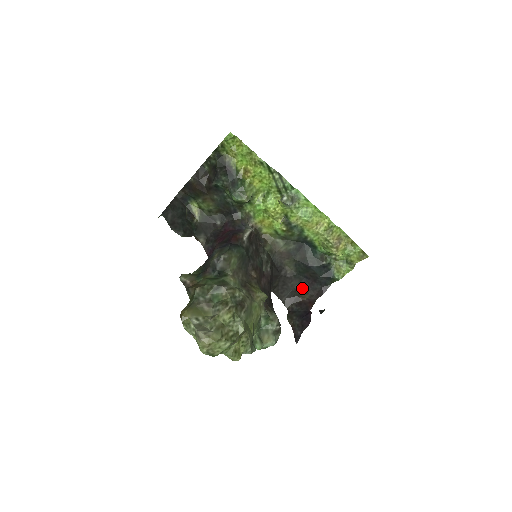
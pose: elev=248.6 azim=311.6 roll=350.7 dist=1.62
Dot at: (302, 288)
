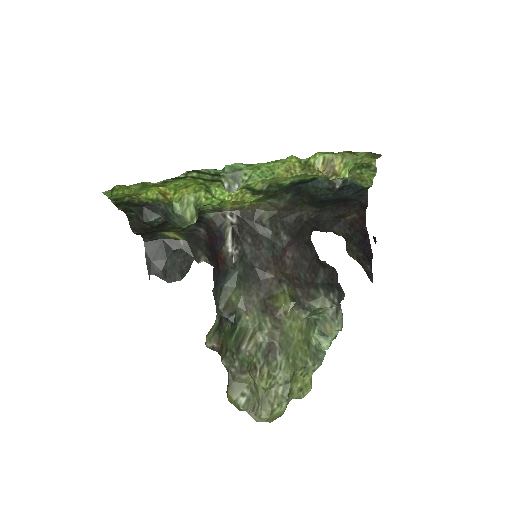
Dot at: (340, 212)
